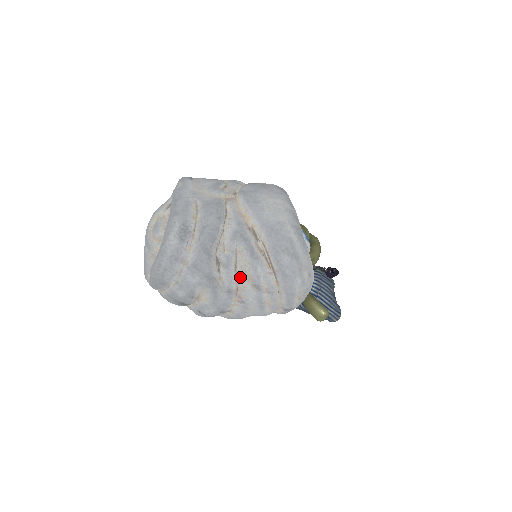
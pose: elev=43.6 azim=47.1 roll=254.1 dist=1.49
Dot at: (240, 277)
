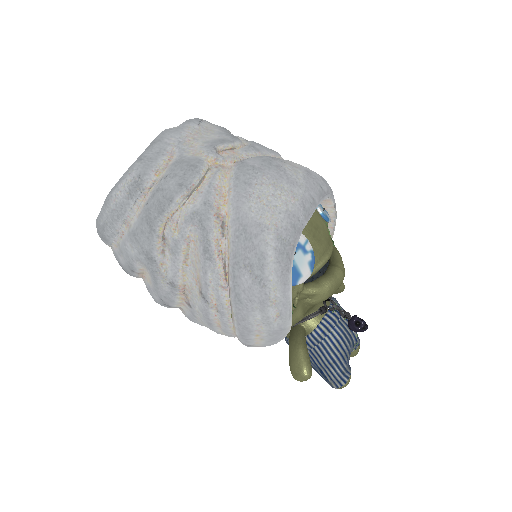
Dot at: (190, 273)
